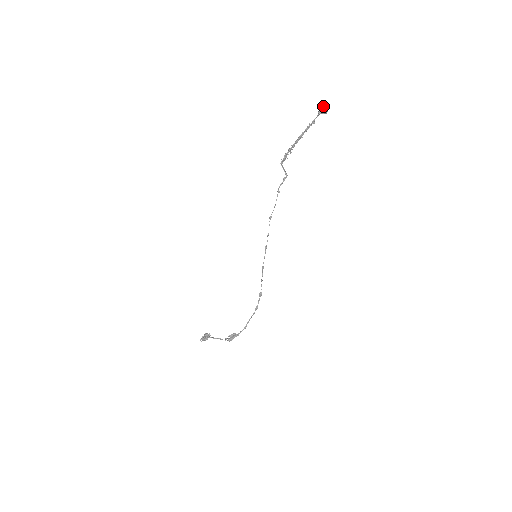
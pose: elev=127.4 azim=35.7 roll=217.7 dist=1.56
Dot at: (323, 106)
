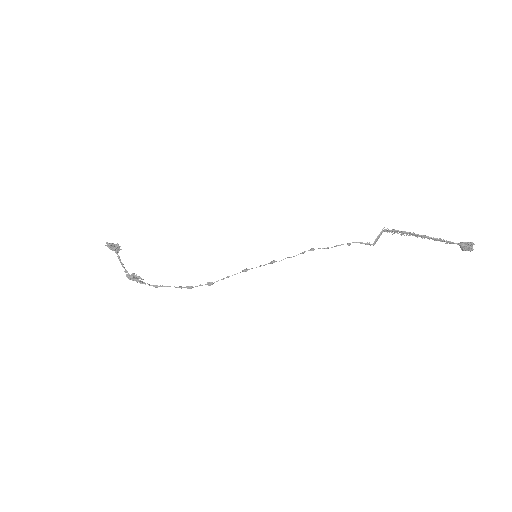
Dot at: (472, 244)
